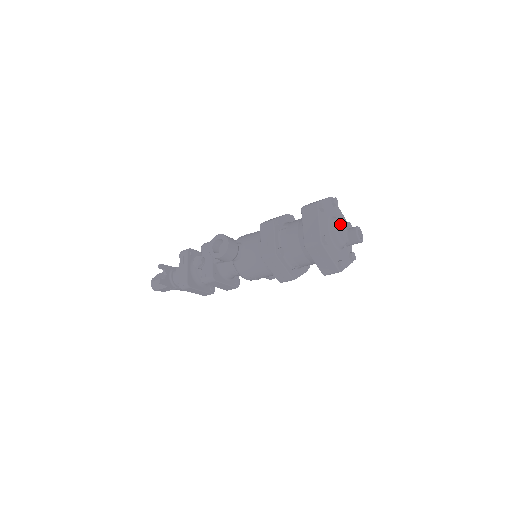
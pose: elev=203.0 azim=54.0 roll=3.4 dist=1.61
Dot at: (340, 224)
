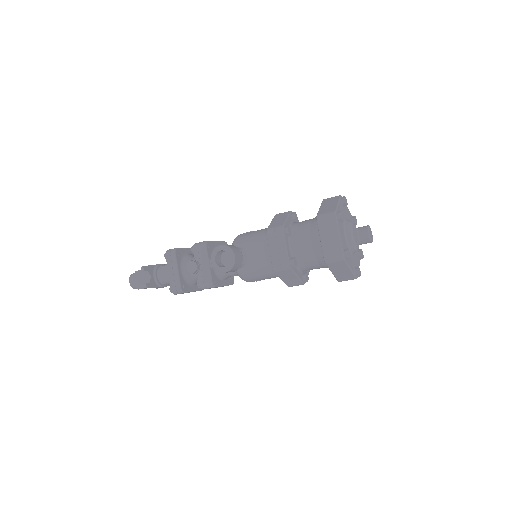
Dot at: (354, 228)
